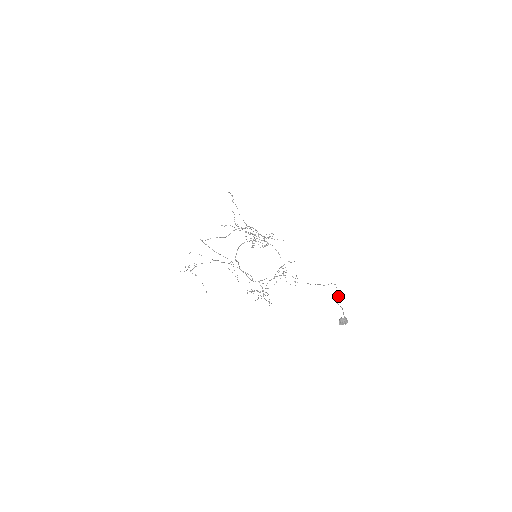
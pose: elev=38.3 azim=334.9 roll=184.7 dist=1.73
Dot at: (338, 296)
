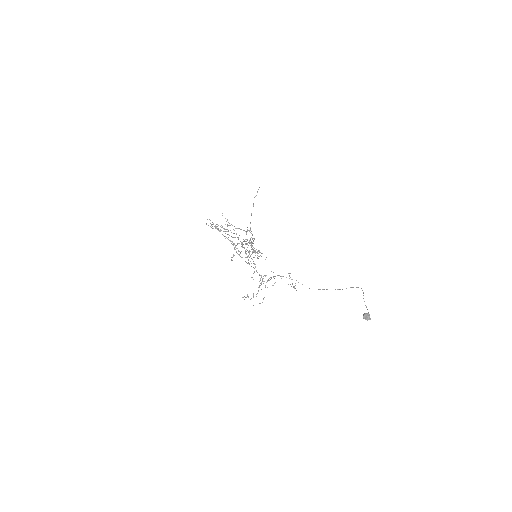
Dot at: occluded
